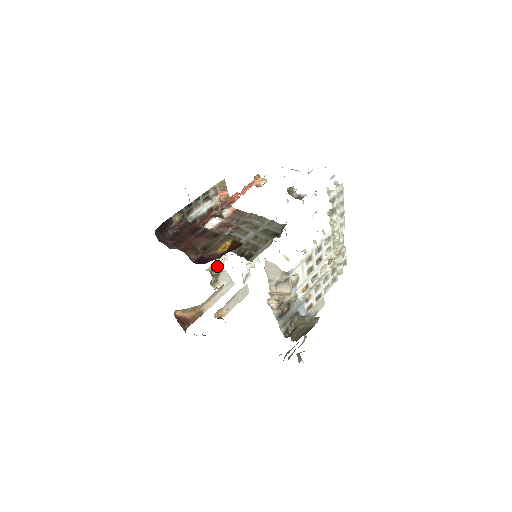
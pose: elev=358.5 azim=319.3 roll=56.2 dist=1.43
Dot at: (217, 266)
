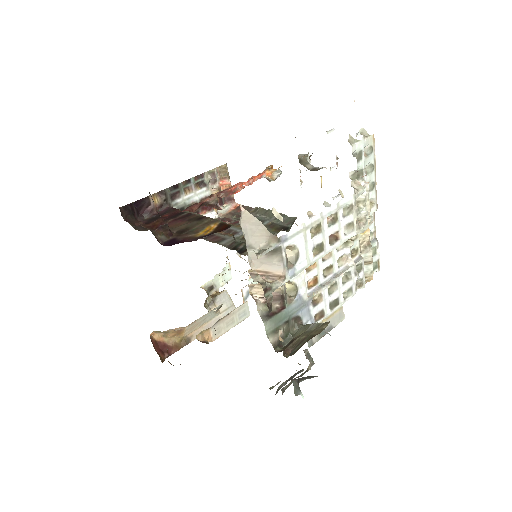
Dot at: (216, 285)
